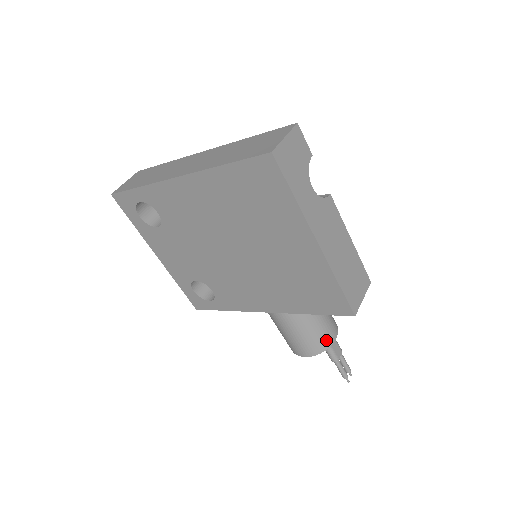
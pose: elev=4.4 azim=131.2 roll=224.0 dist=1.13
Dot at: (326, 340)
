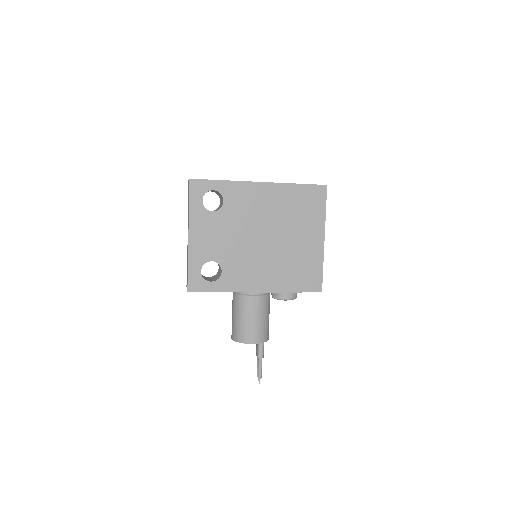
Dot at: (268, 334)
